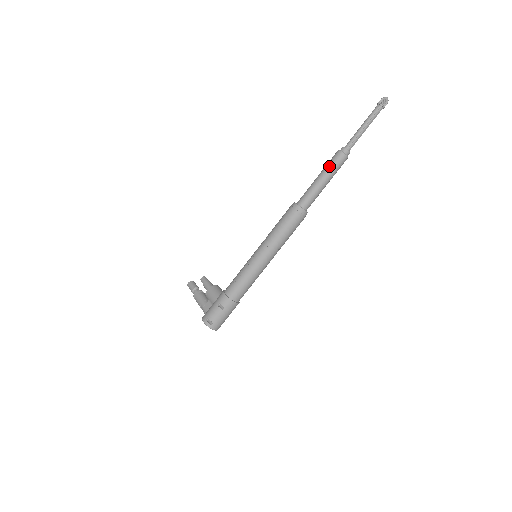
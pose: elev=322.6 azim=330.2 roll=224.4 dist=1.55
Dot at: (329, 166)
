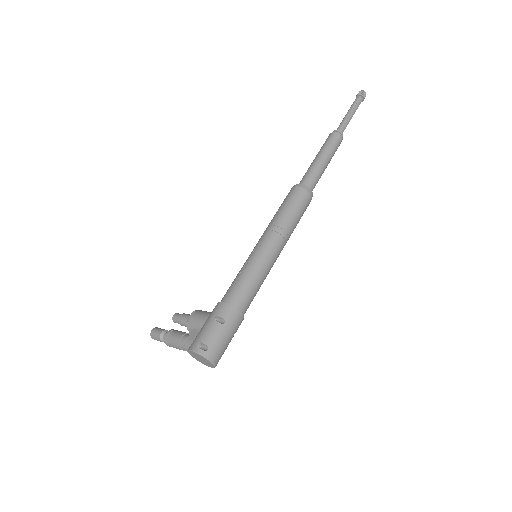
Dot at: (325, 145)
